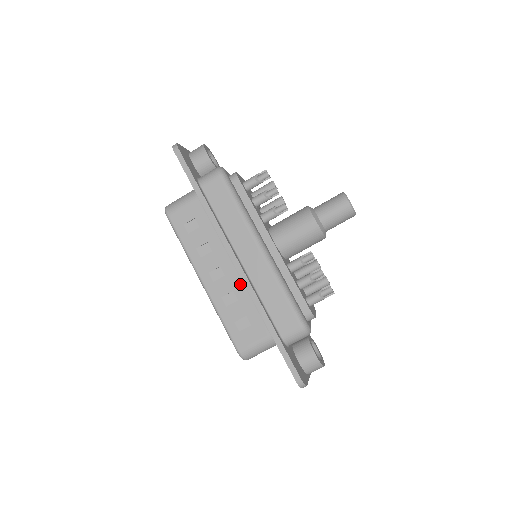
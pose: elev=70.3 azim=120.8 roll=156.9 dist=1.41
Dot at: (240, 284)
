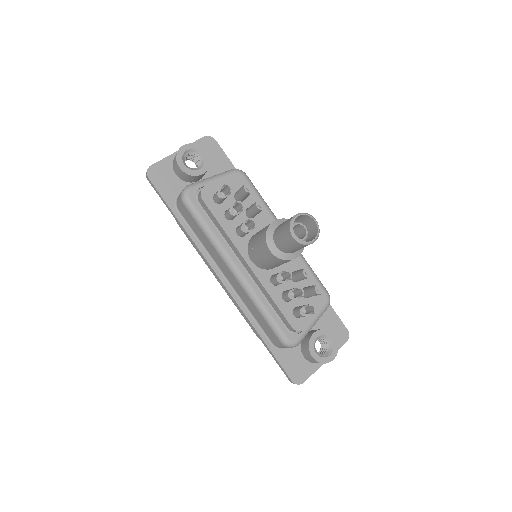
Dot at: occluded
